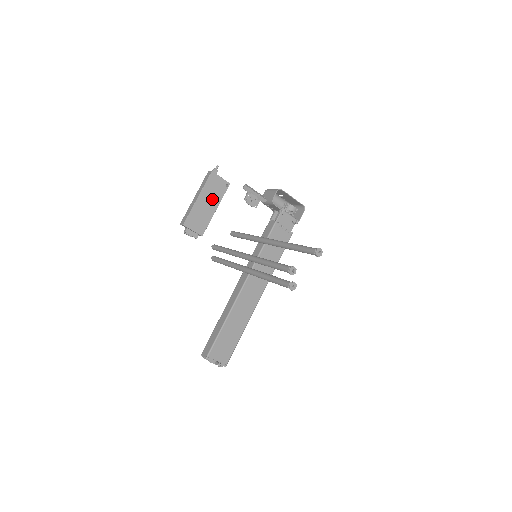
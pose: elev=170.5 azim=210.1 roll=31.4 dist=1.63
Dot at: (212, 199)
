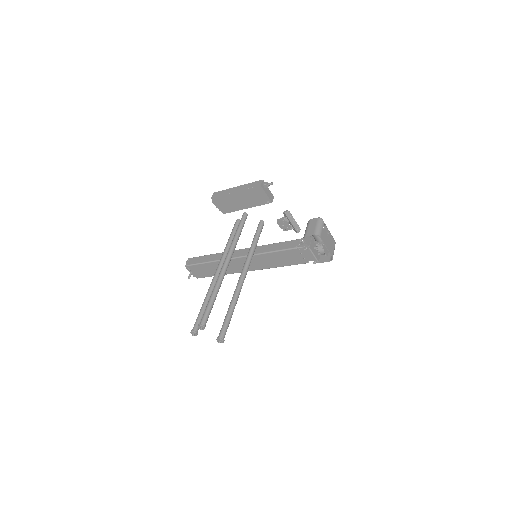
Dot at: (248, 201)
